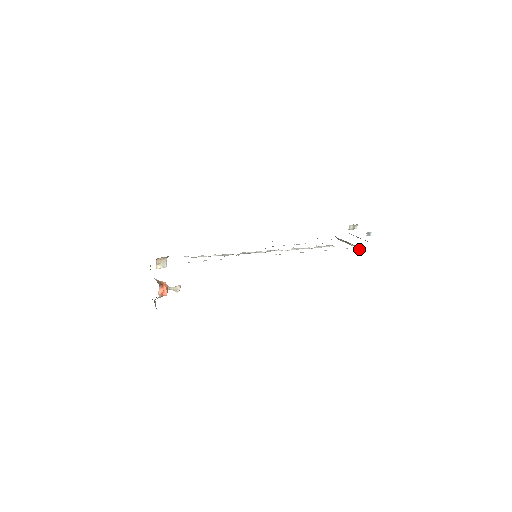
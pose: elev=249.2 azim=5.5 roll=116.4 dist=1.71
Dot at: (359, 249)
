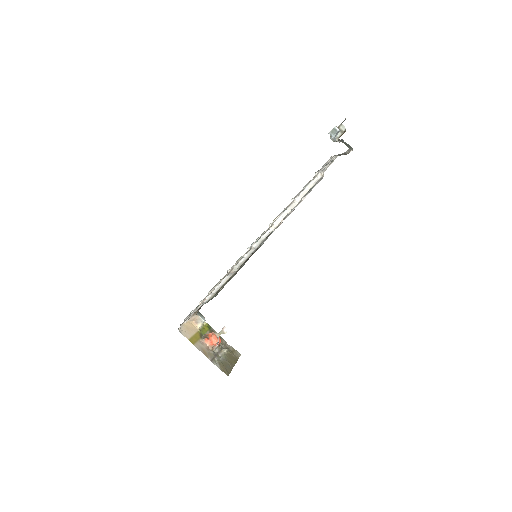
Dot at: occluded
